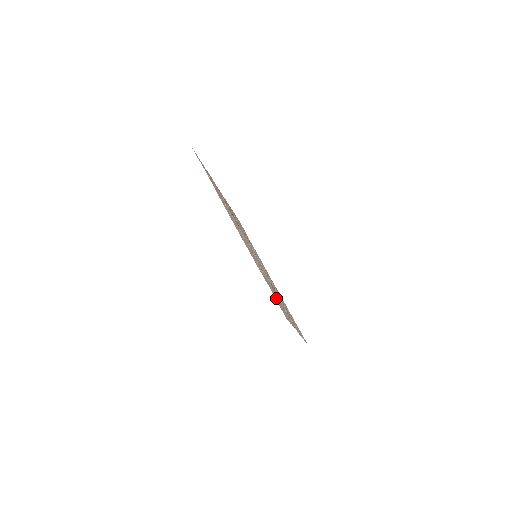
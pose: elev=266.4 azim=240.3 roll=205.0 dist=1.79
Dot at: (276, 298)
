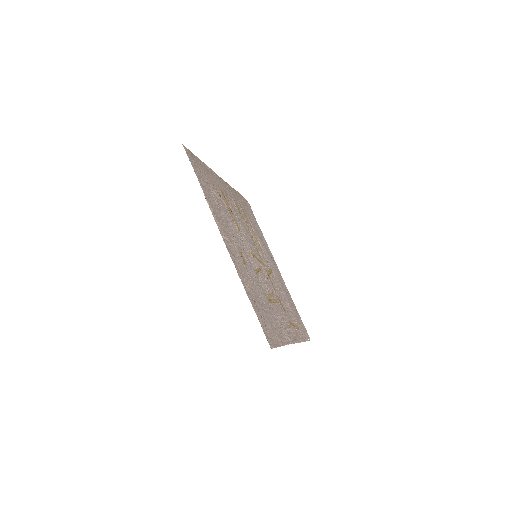
Dot at: (265, 320)
